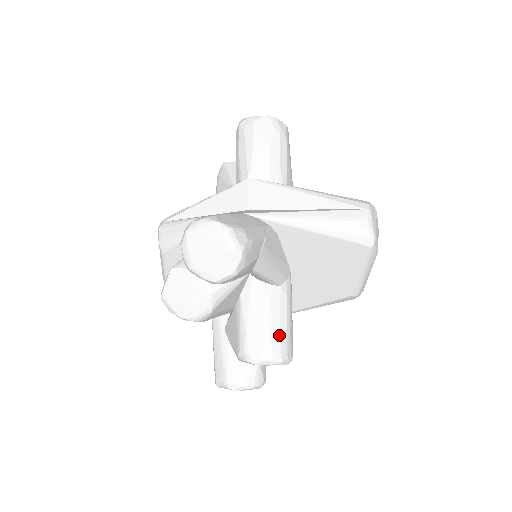
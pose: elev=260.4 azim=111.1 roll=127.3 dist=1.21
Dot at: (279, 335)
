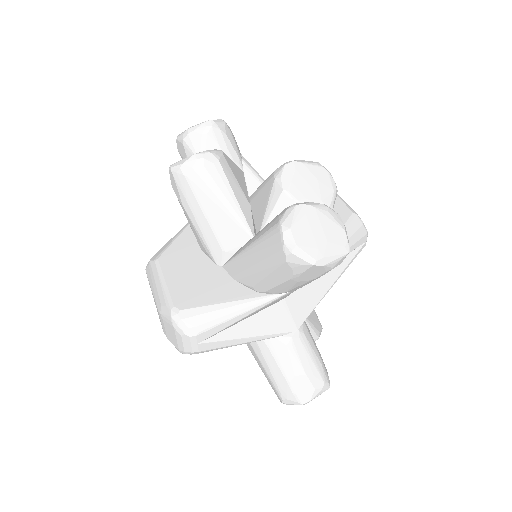
Dot at: occluded
